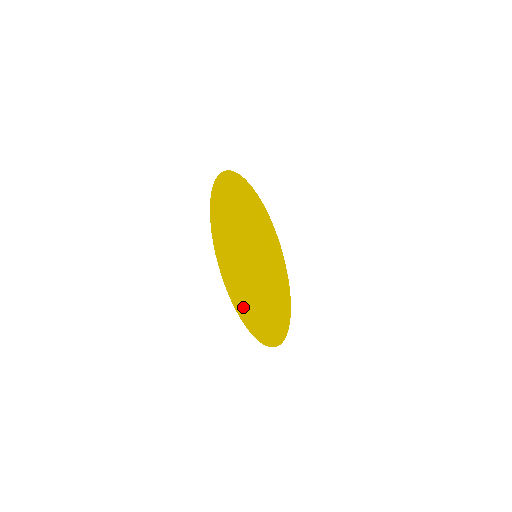
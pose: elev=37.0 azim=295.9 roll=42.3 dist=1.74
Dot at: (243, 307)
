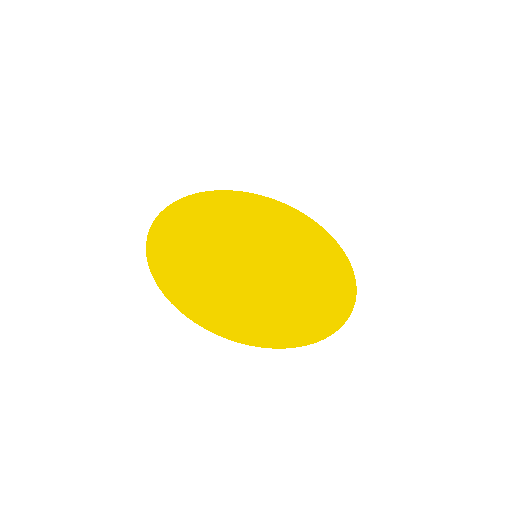
Dot at: (170, 272)
